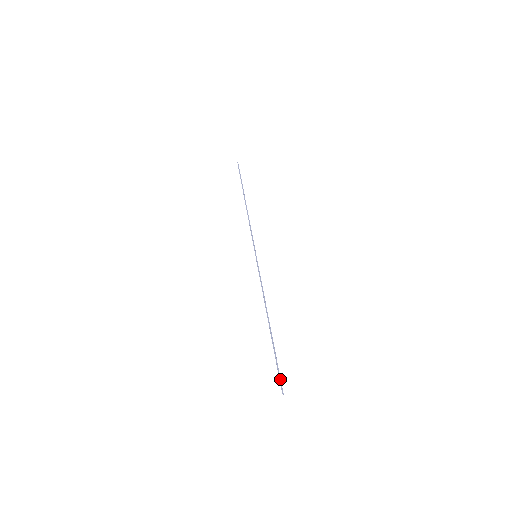
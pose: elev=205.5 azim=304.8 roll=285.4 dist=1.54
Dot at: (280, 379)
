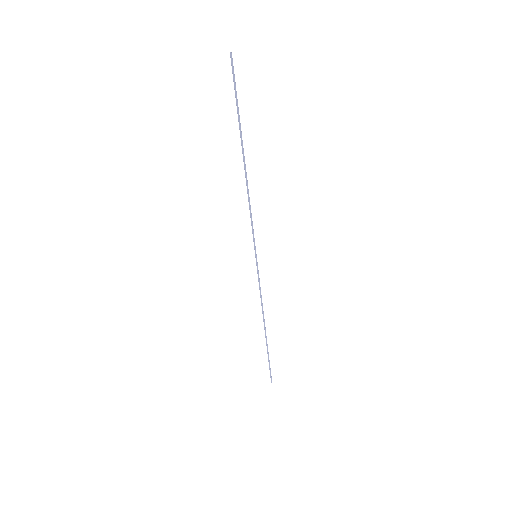
Dot at: (233, 76)
